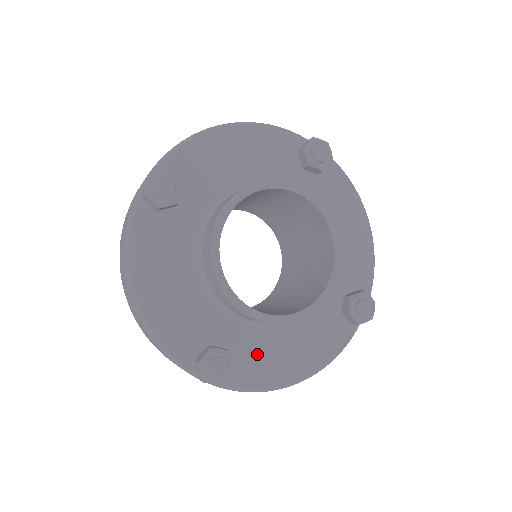
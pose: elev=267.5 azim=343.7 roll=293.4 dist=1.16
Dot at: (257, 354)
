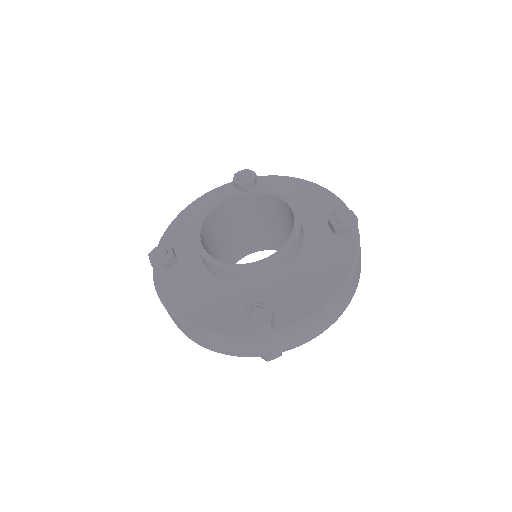
Dot at: (184, 280)
